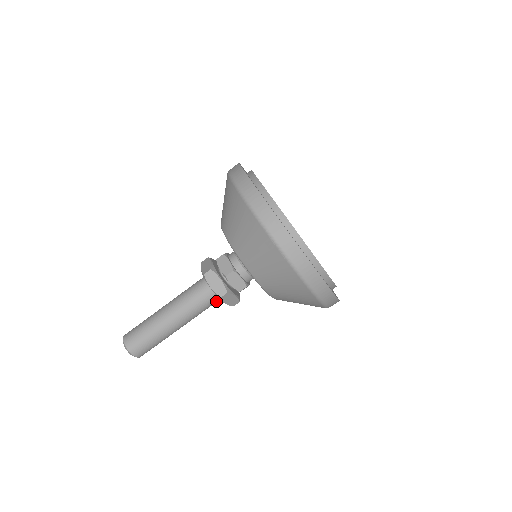
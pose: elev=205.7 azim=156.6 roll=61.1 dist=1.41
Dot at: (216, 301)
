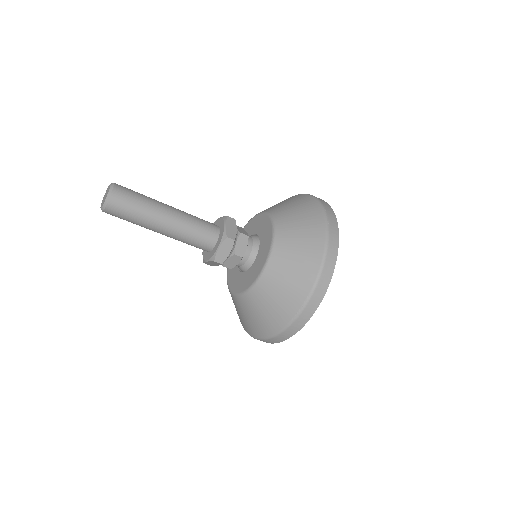
Dot at: occluded
